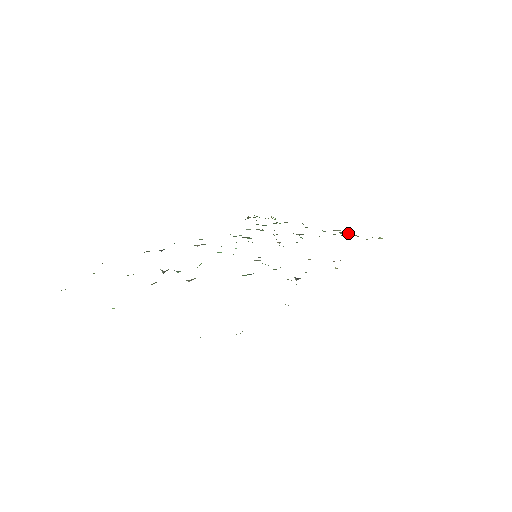
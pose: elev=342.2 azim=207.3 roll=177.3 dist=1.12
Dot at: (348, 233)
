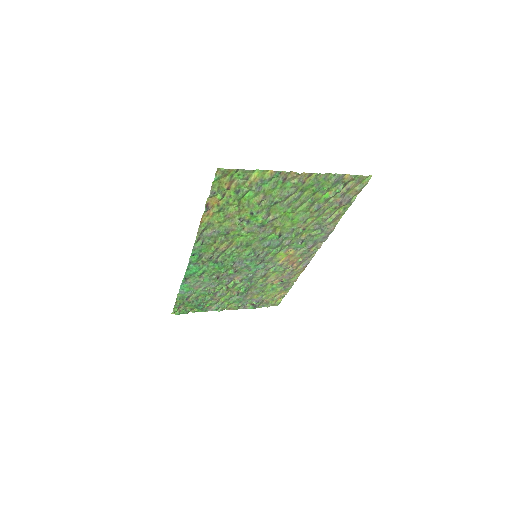
Dot at: (256, 304)
